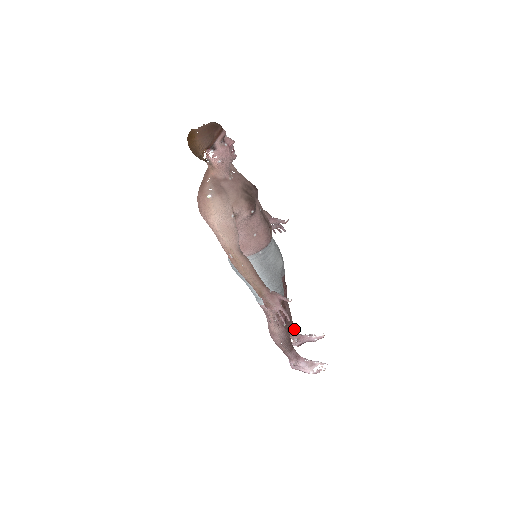
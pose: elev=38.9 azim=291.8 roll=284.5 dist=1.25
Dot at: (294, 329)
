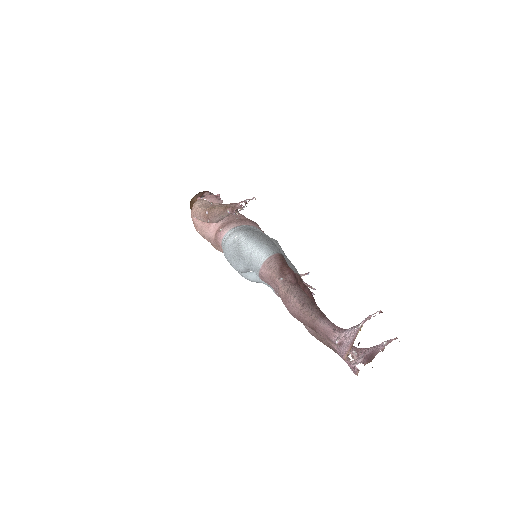
Dot at: occluded
